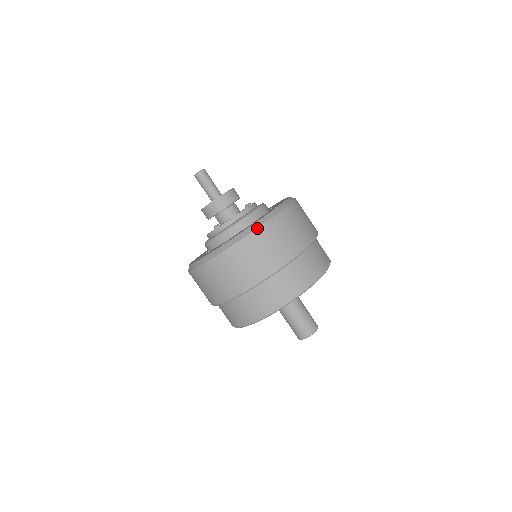
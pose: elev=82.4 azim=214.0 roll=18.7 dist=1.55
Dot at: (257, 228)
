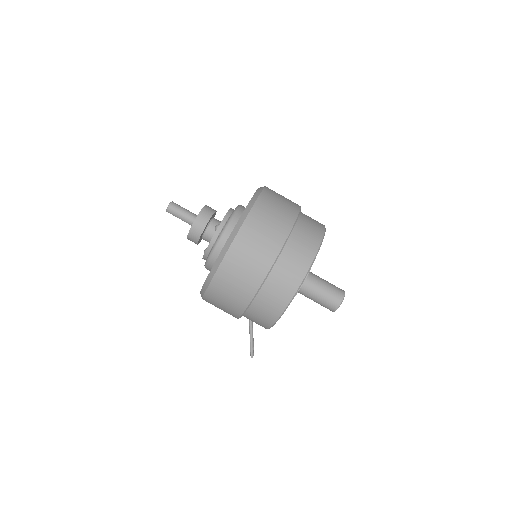
Dot at: (264, 187)
